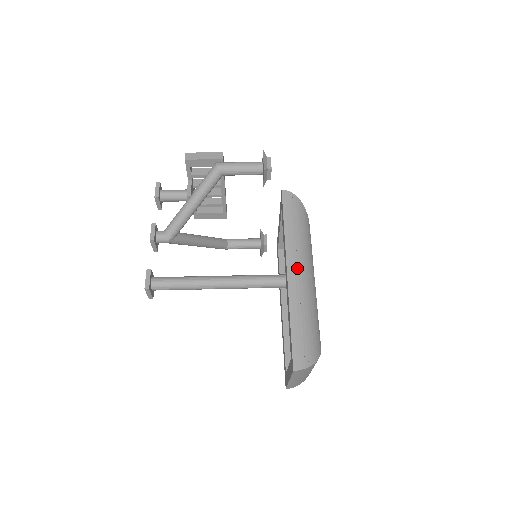
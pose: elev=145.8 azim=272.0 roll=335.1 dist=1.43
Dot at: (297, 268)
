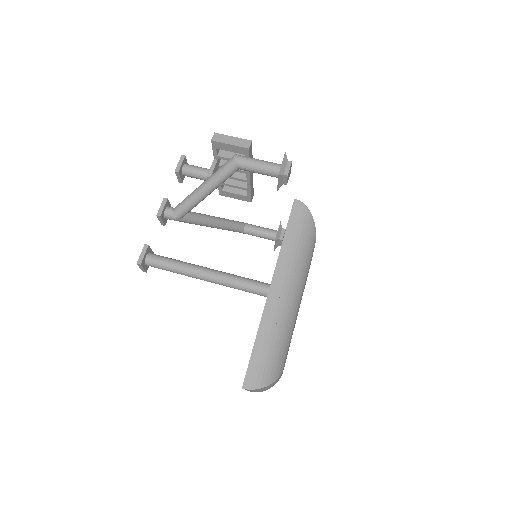
Dot at: (281, 286)
